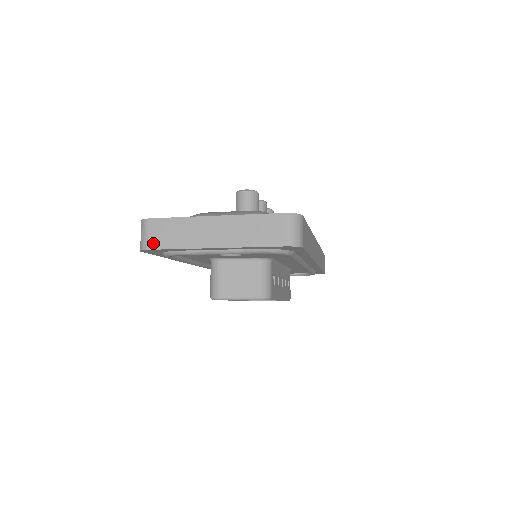
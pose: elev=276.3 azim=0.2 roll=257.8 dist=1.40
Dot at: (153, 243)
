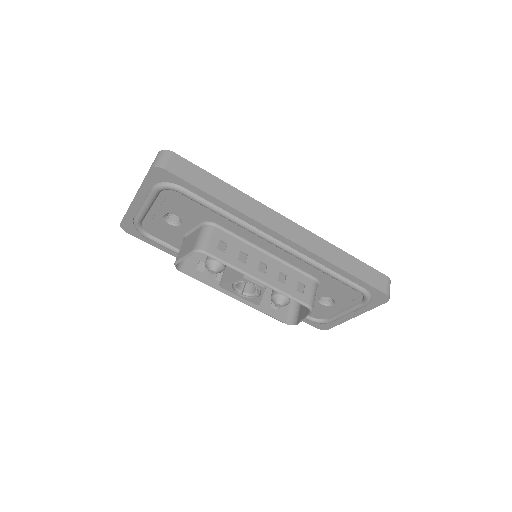
Dot at: occluded
